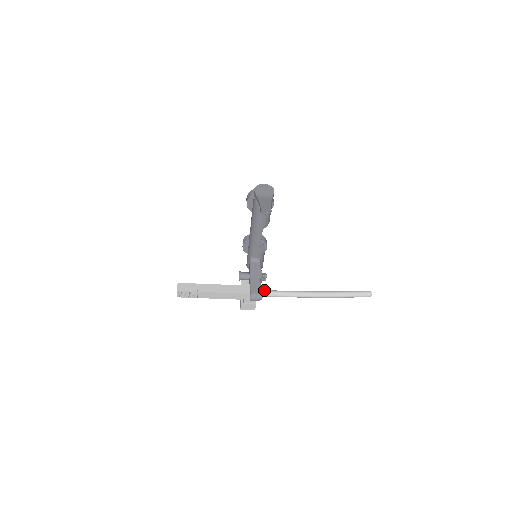
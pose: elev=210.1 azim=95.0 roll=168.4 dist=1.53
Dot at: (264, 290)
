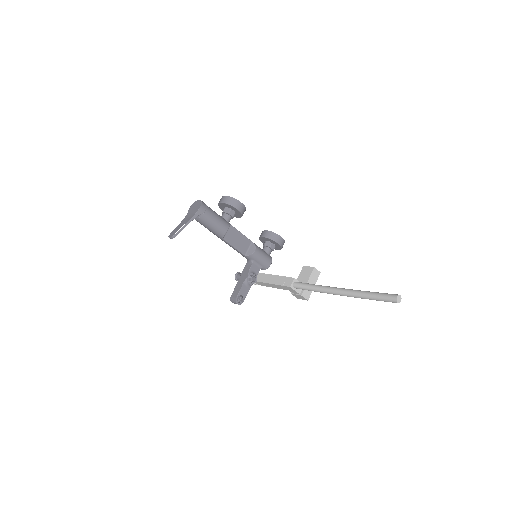
Dot at: (301, 283)
